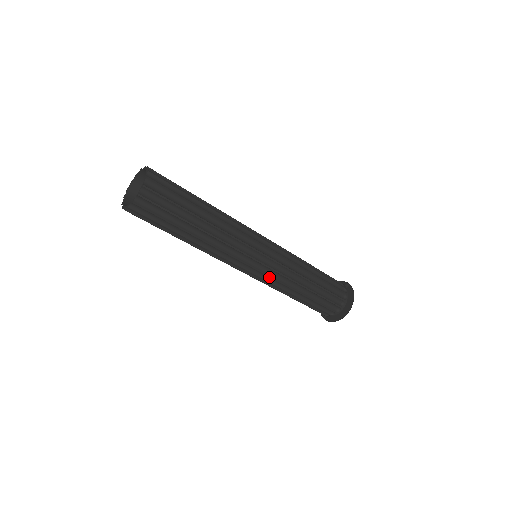
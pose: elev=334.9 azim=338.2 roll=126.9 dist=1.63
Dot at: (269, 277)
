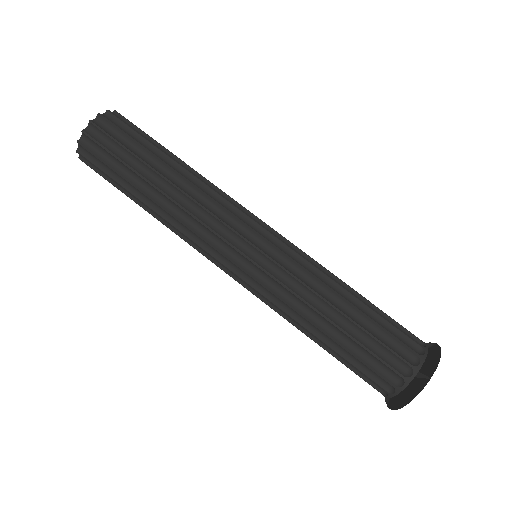
Dot at: occluded
